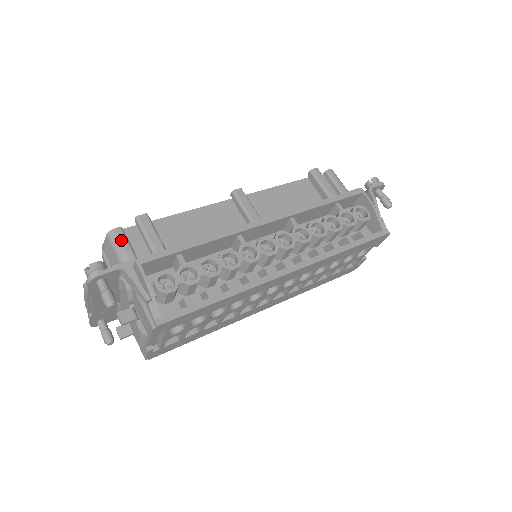
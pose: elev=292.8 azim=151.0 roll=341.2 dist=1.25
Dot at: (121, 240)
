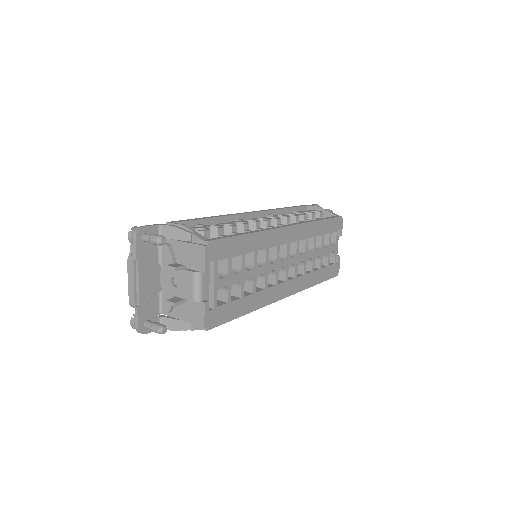
Dot at: occluded
